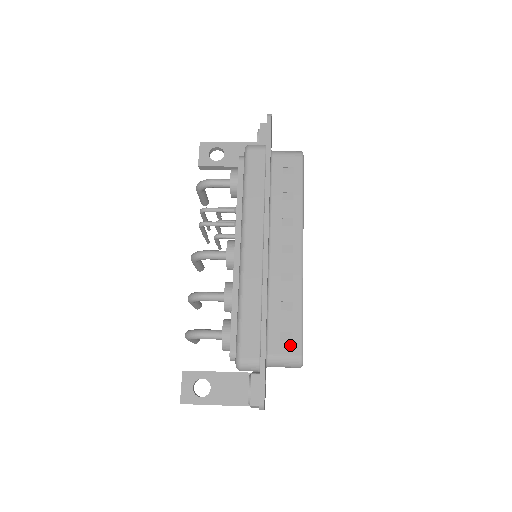
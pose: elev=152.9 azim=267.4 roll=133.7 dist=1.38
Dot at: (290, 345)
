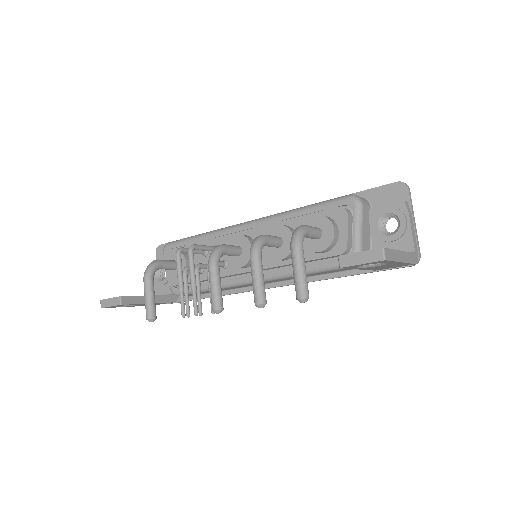
Dot at: occluded
